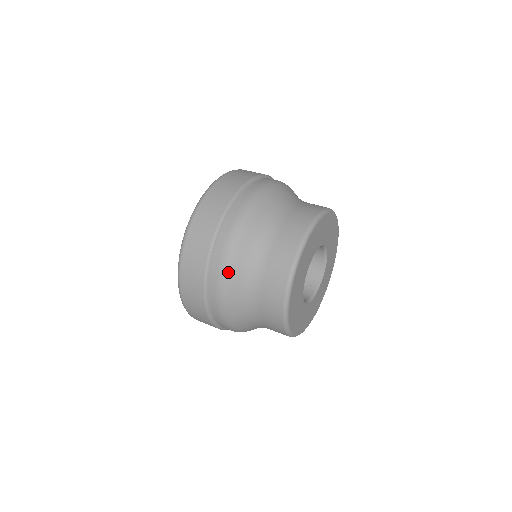
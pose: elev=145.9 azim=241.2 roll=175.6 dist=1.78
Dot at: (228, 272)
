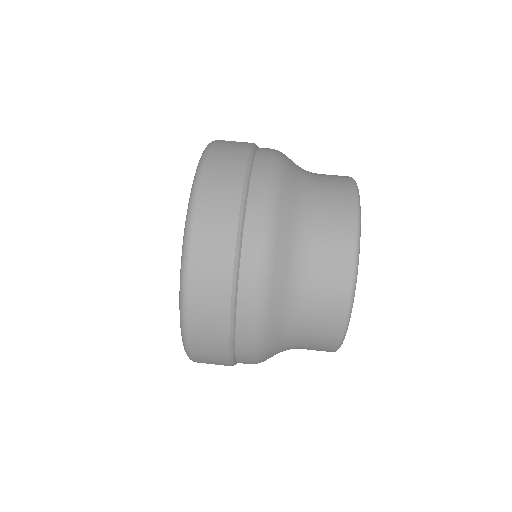
Dot at: (263, 329)
